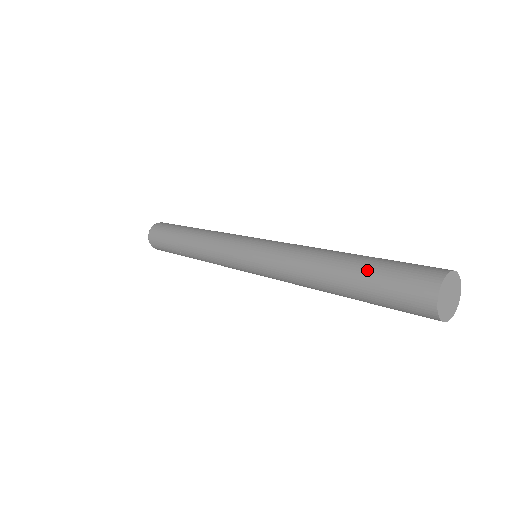
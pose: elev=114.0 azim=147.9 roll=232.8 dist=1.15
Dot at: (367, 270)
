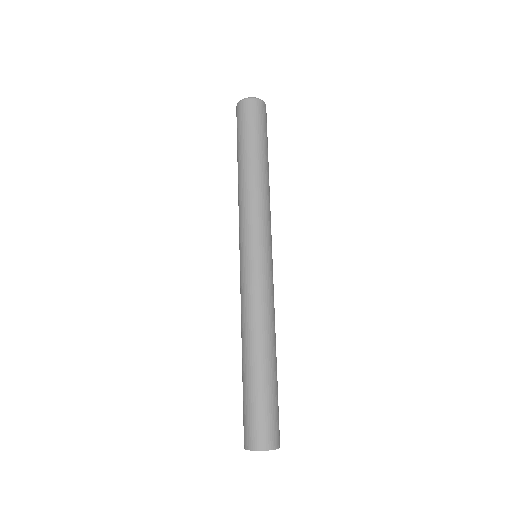
Dot at: (257, 389)
